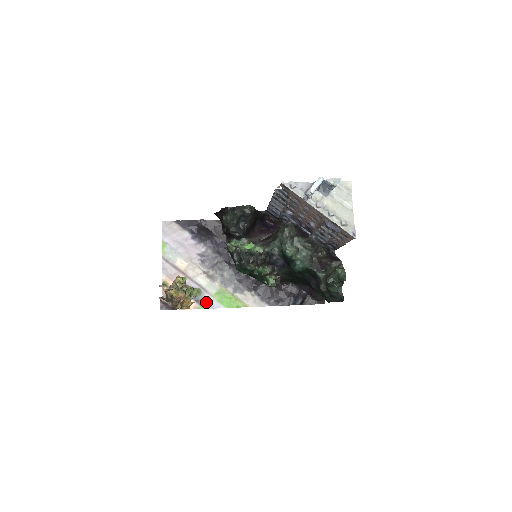
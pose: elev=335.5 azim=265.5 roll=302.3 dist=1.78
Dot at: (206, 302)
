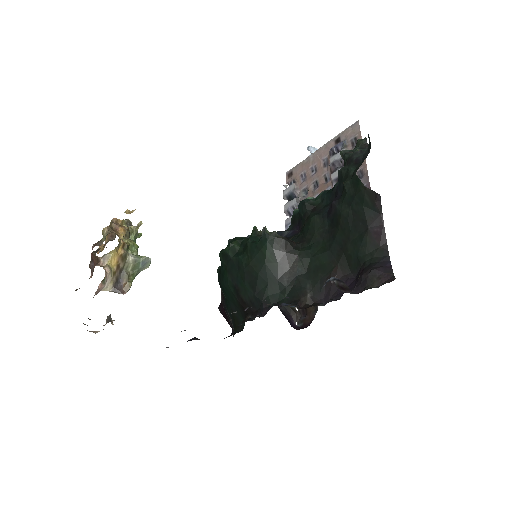
Dot at: occluded
